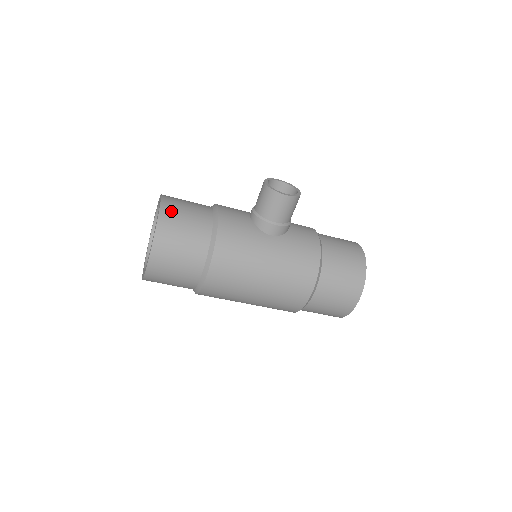
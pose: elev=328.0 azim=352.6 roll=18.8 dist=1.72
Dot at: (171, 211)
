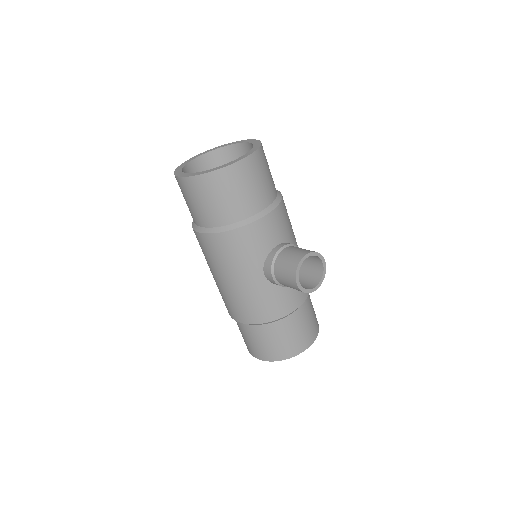
Dot at: (233, 177)
